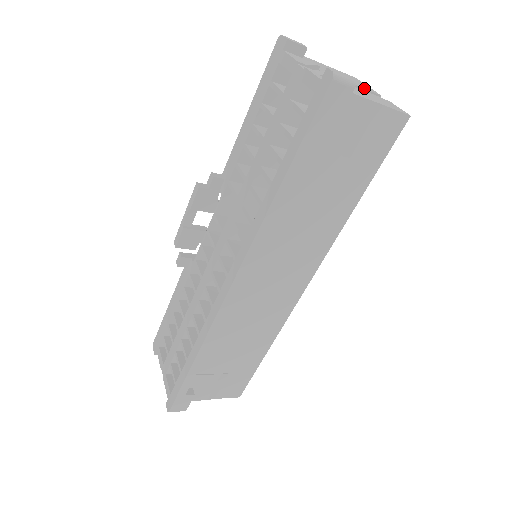
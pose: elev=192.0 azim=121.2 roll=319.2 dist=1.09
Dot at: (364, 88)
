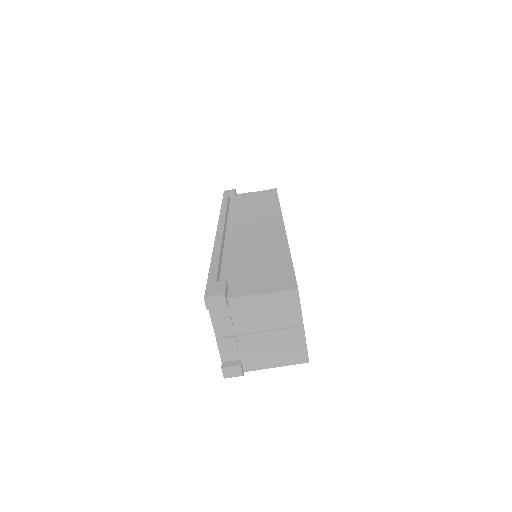
Dot at: occluded
